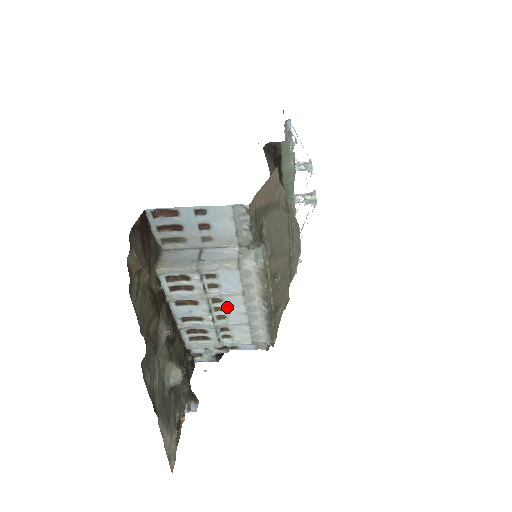
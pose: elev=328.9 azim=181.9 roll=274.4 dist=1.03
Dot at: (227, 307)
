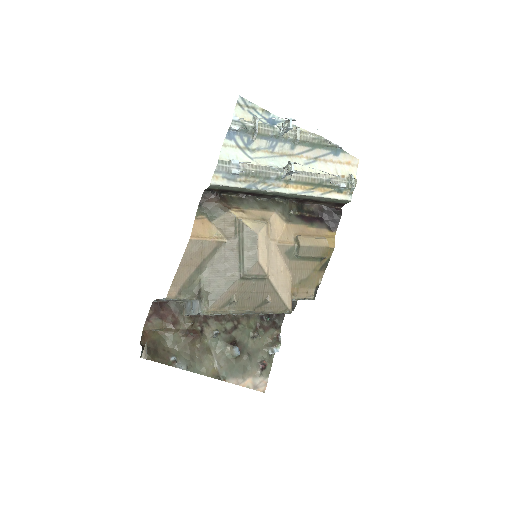
Dot at: occluded
